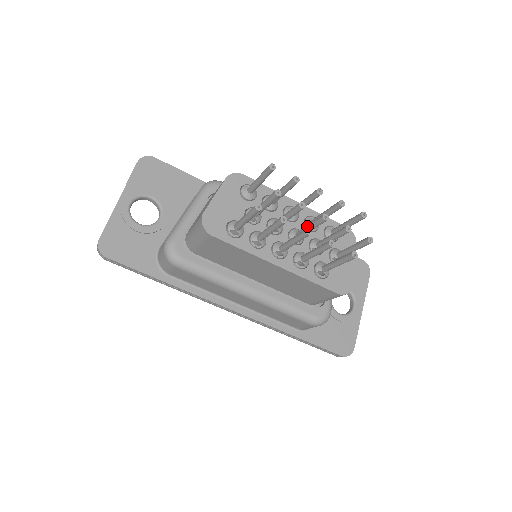
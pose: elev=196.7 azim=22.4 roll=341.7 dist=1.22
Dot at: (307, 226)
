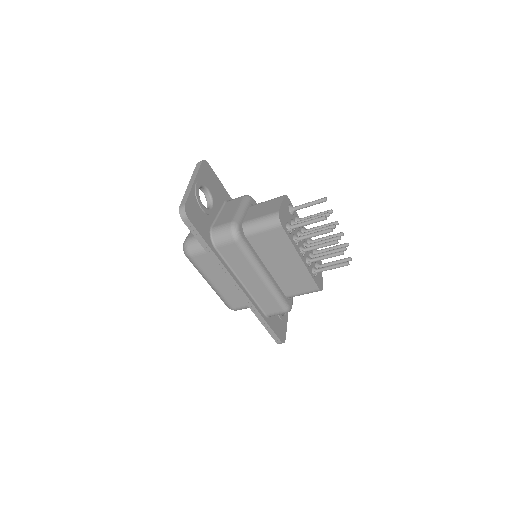
Dot at: (323, 241)
